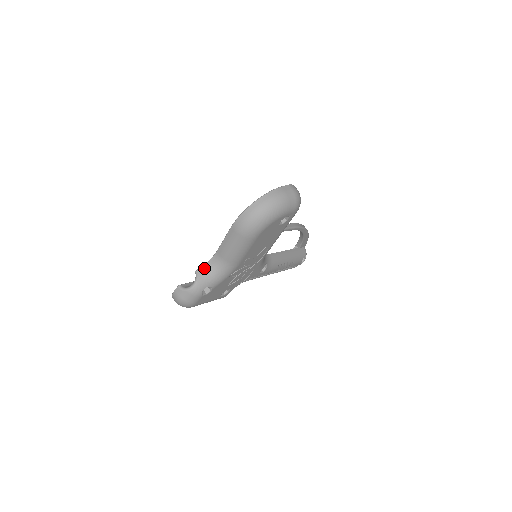
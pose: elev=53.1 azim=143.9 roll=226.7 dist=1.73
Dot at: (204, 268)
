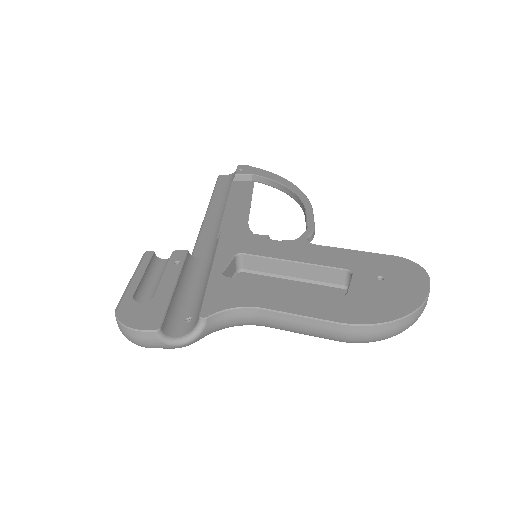
Dot at: (220, 317)
